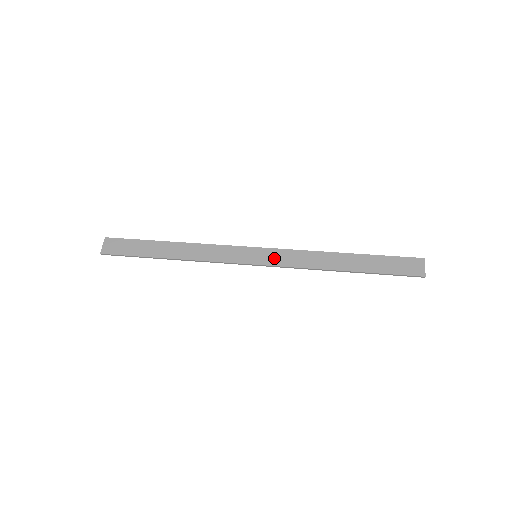
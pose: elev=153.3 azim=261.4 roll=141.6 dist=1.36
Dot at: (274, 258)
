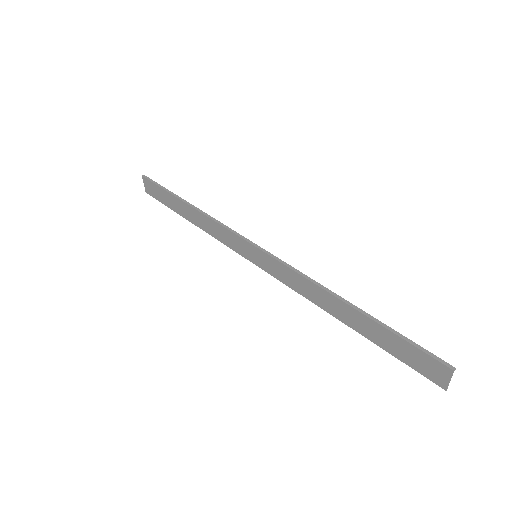
Dot at: (272, 268)
